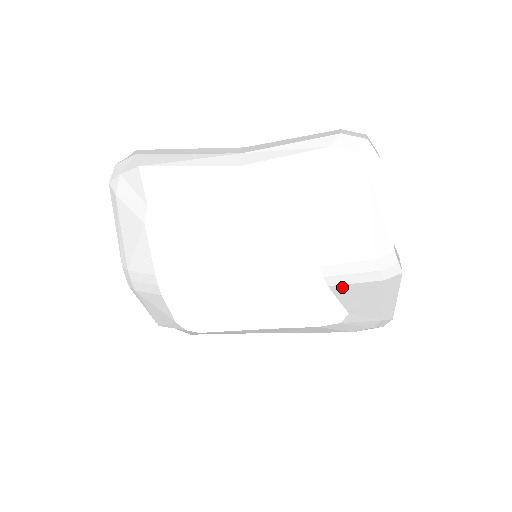
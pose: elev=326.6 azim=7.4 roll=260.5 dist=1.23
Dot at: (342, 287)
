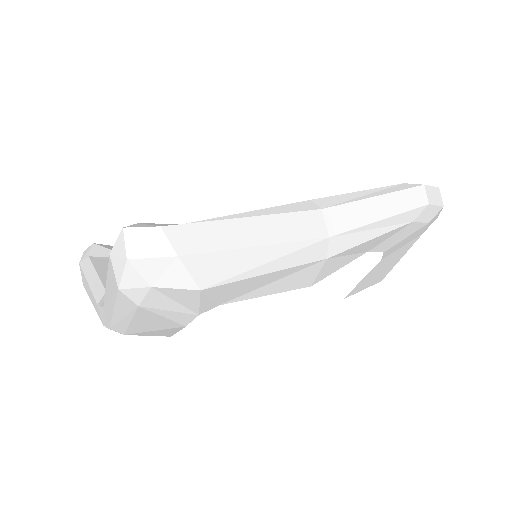
Dot at: occluded
